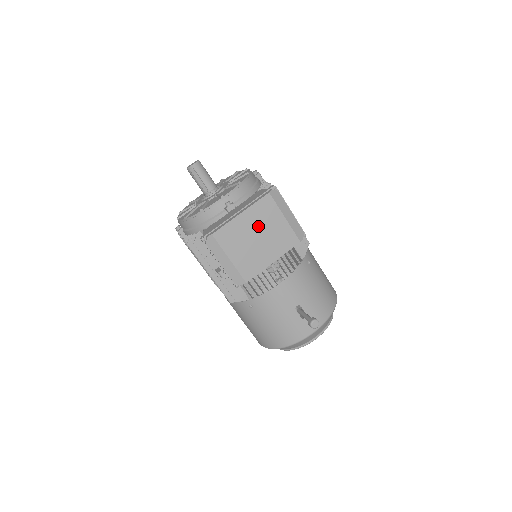
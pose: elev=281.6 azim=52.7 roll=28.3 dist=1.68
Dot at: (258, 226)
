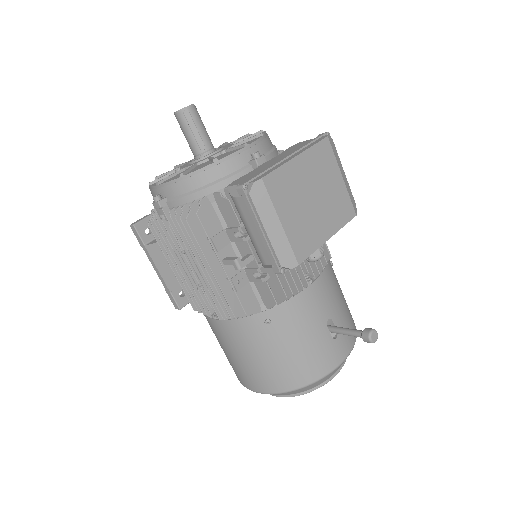
Dot at: (315, 181)
